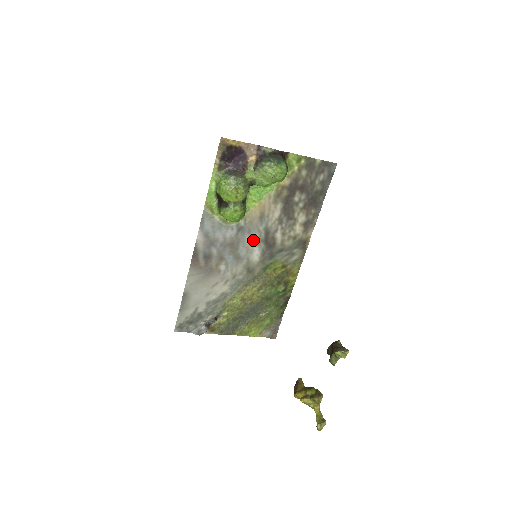
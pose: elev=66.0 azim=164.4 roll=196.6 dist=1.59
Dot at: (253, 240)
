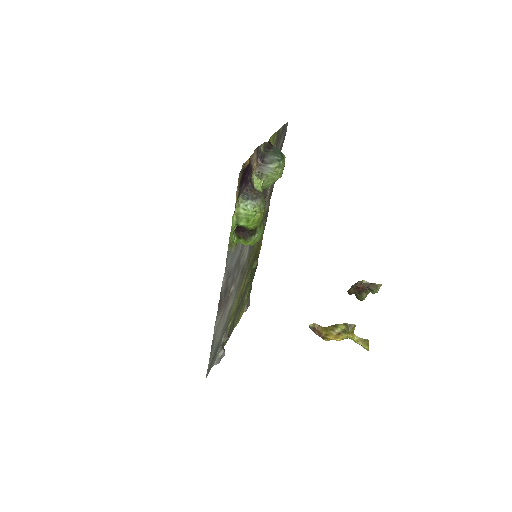
Dot at: occluded
